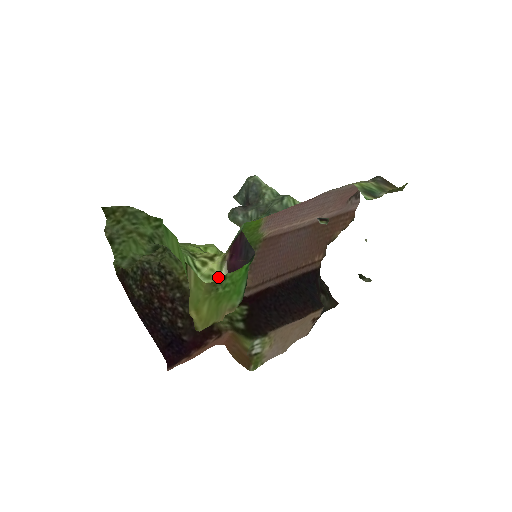
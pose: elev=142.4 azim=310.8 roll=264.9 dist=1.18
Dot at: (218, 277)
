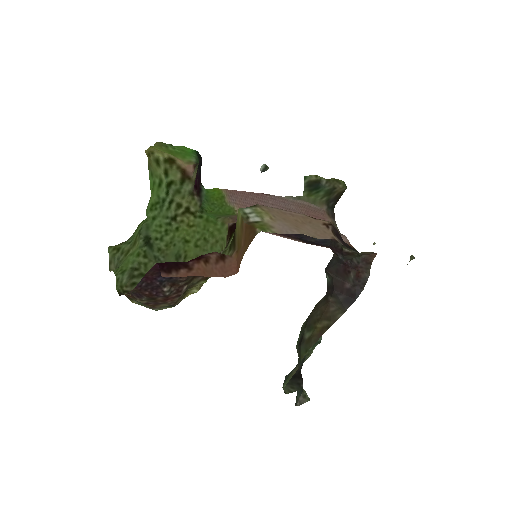
Dot at: (185, 188)
